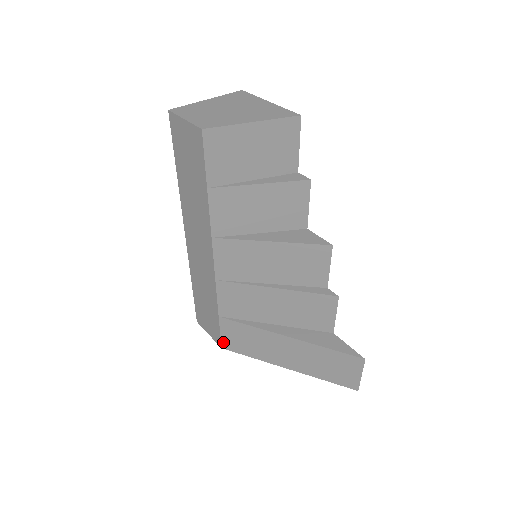
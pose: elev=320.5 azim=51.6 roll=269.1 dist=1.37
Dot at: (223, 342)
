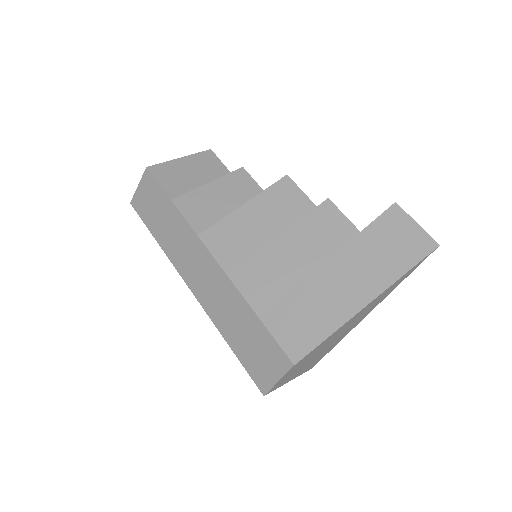
Dot at: (288, 353)
